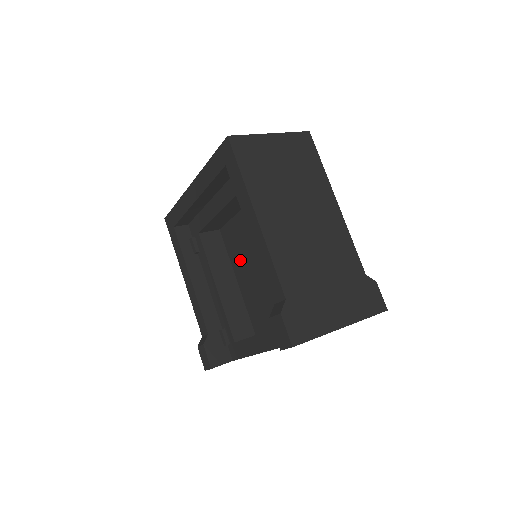
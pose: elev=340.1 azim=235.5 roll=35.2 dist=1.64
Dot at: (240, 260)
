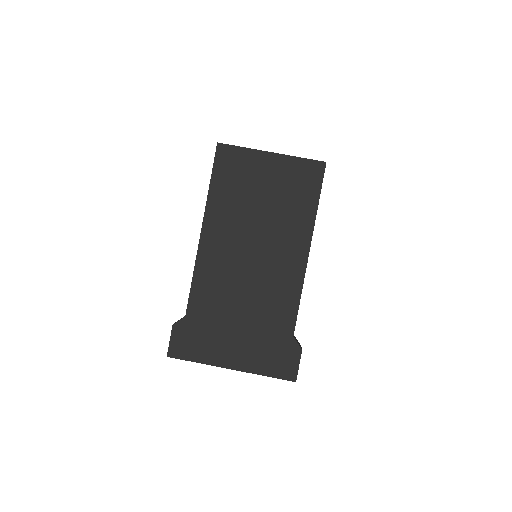
Dot at: occluded
